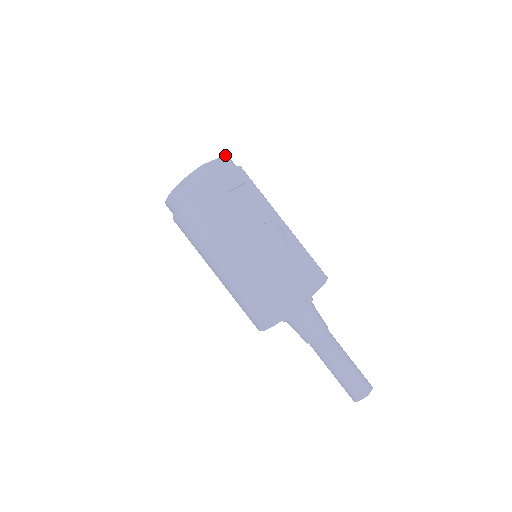
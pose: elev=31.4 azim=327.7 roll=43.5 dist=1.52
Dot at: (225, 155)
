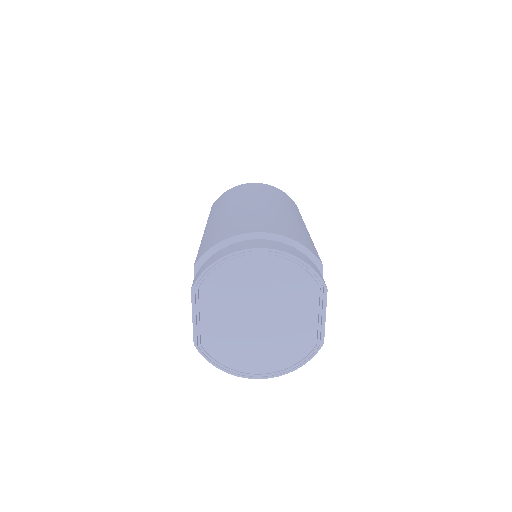
Dot at: occluded
